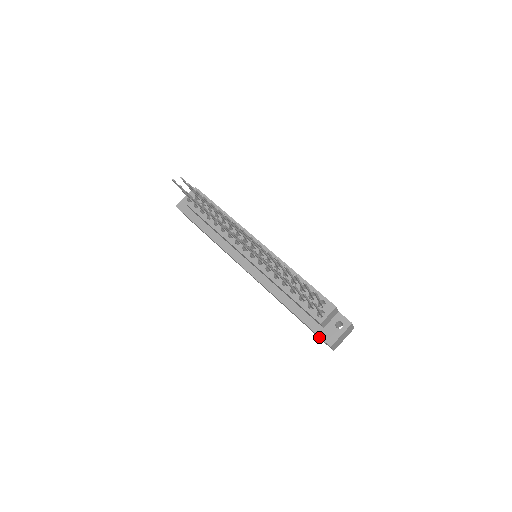
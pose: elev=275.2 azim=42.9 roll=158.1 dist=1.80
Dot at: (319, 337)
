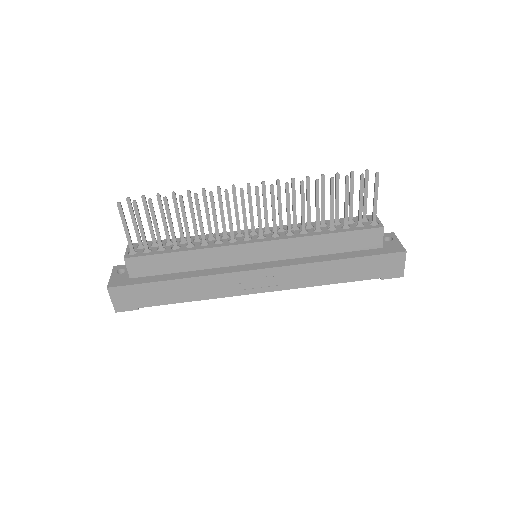
Dot at: (386, 263)
